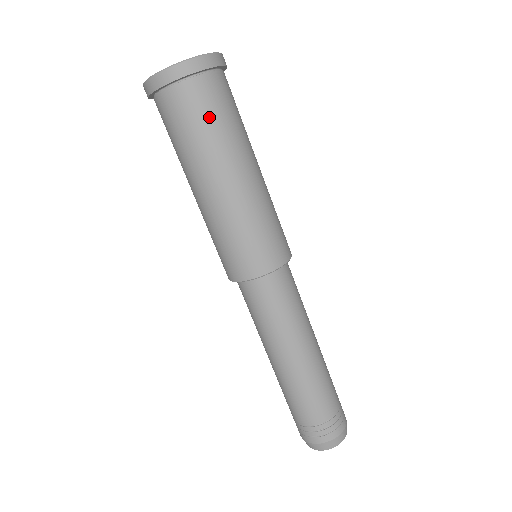
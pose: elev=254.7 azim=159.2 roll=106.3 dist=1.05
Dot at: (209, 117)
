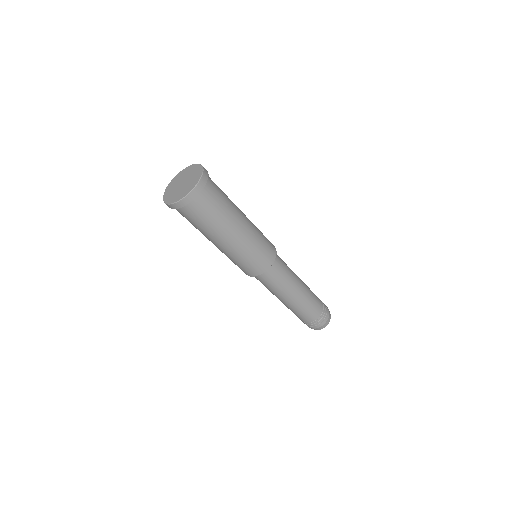
Dot at: (194, 222)
